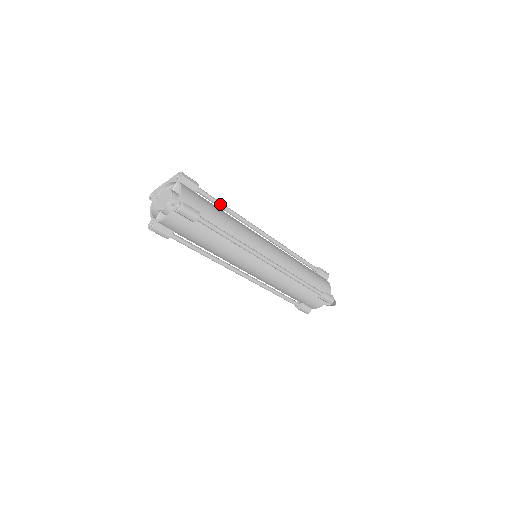
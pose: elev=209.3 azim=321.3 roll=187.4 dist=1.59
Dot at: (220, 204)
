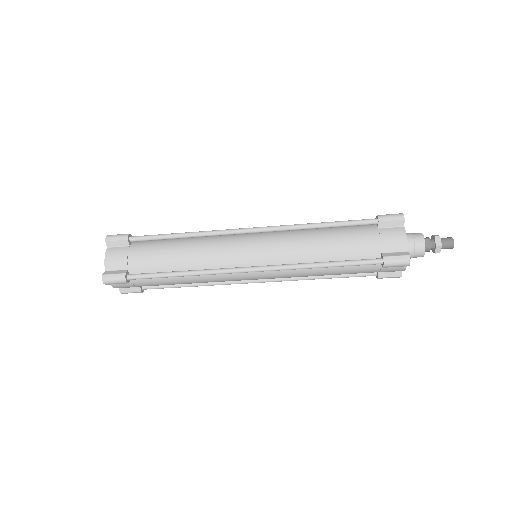
Dot at: (165, 237)
